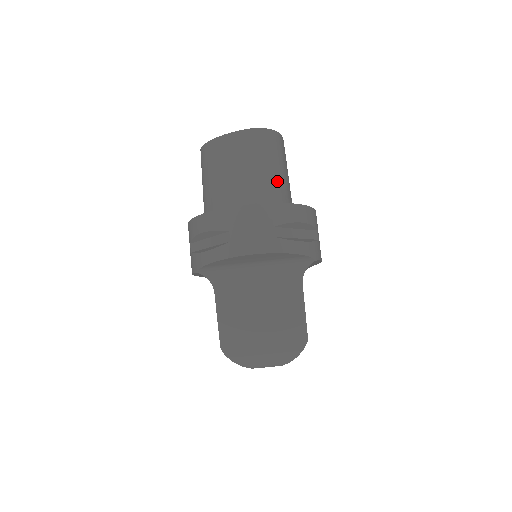
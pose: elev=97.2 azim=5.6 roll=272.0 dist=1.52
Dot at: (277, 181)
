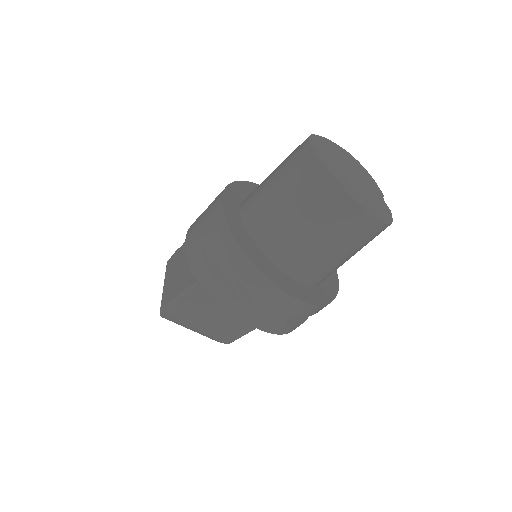
Dot at: (338, 267)
